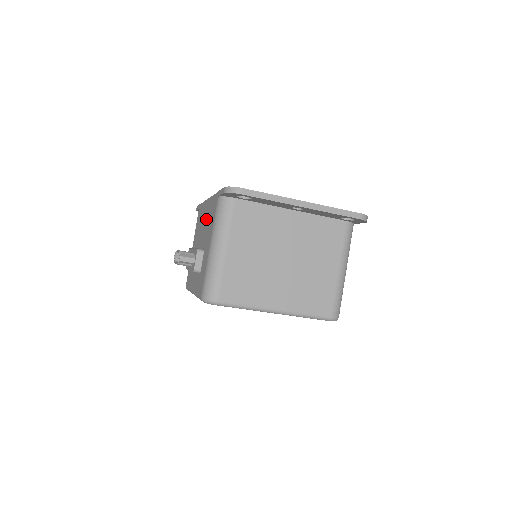
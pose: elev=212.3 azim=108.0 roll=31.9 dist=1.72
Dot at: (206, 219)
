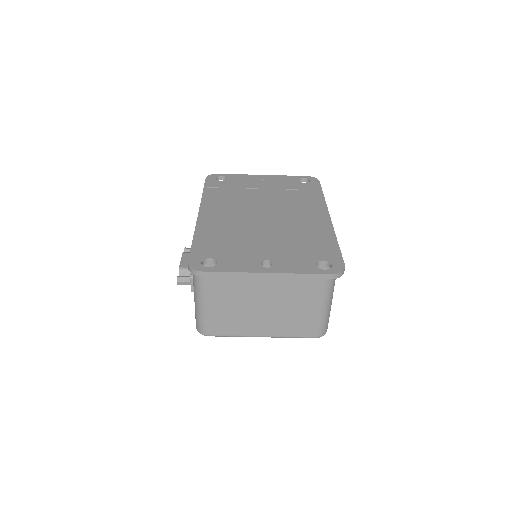
Dot at: occluded
